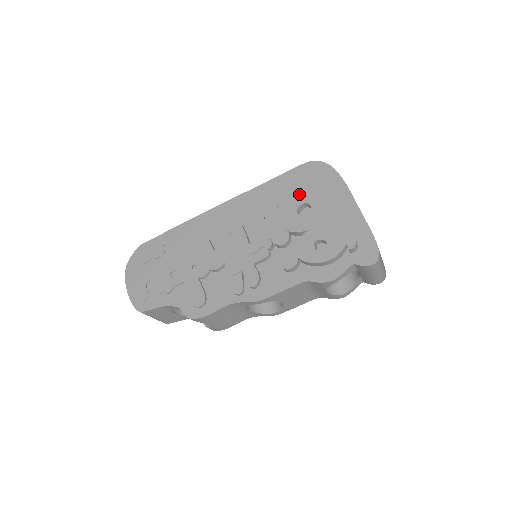
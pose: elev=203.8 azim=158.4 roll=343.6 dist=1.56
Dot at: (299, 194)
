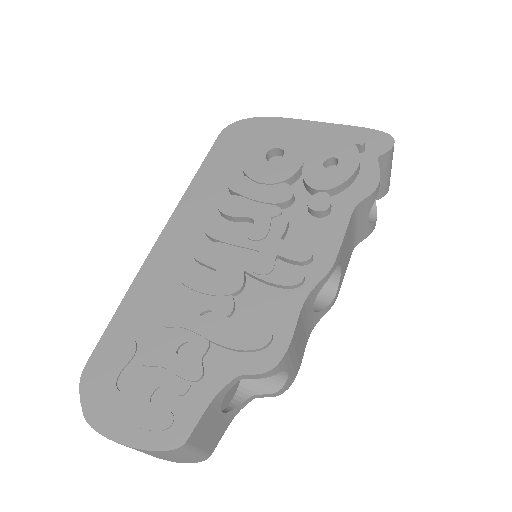
Dot at: (252, 149)
